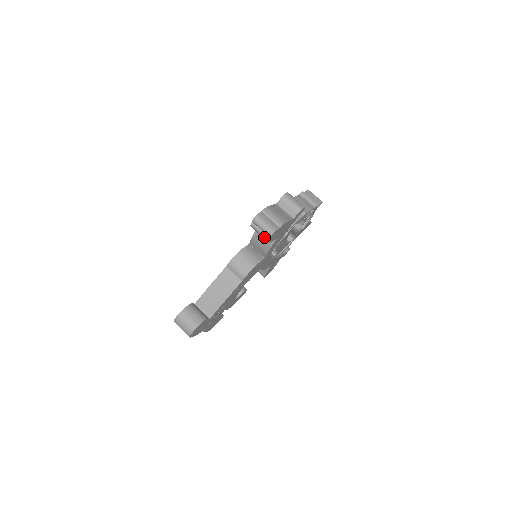
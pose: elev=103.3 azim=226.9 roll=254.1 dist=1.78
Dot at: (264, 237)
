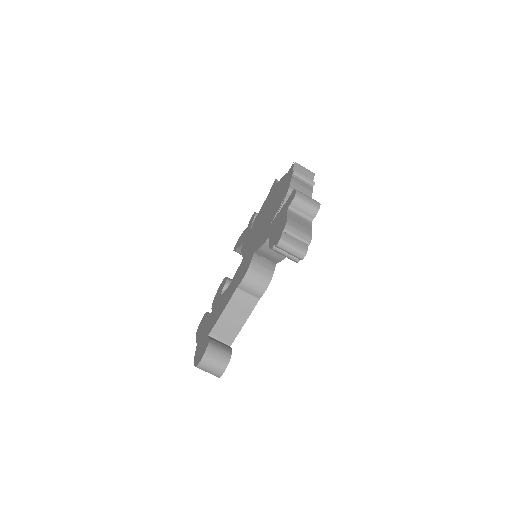
Dot at: (291, 259)
